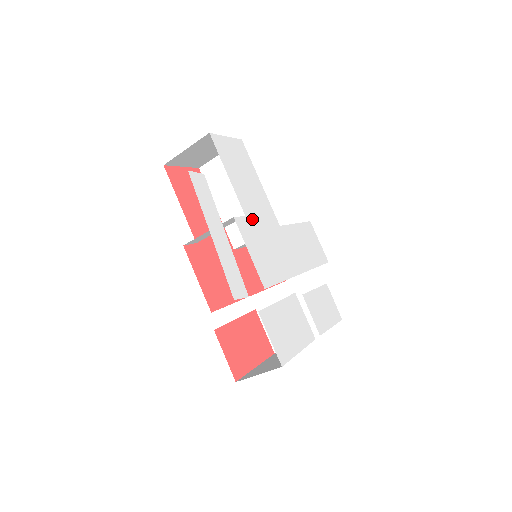
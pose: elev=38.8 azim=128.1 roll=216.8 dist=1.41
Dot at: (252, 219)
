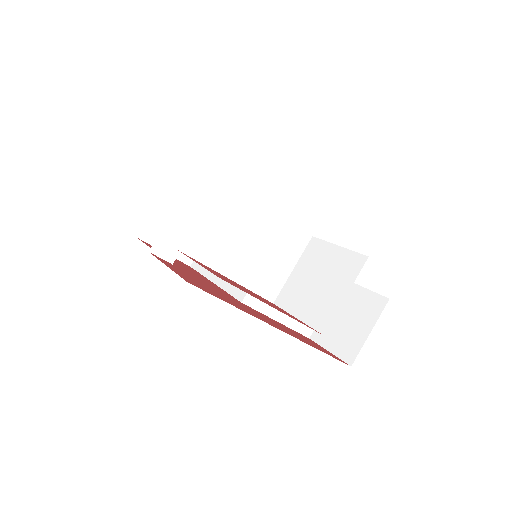
Dot at: occluded
